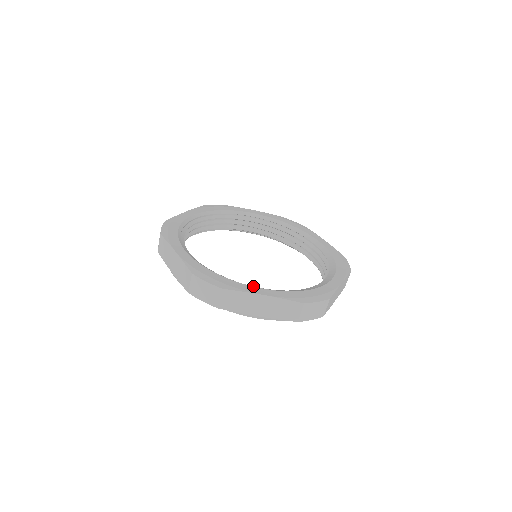
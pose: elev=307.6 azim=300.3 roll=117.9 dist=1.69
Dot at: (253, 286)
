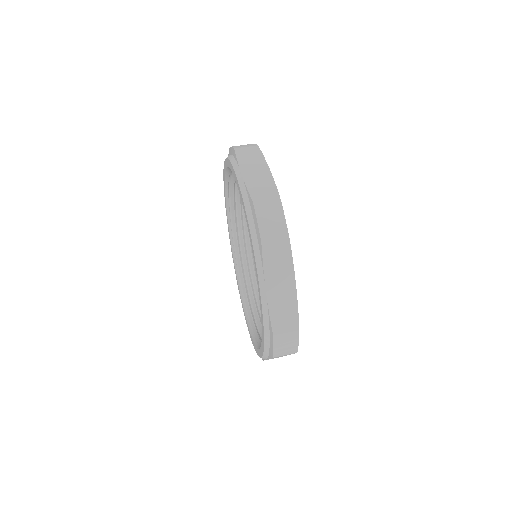
Dot at: occluded
